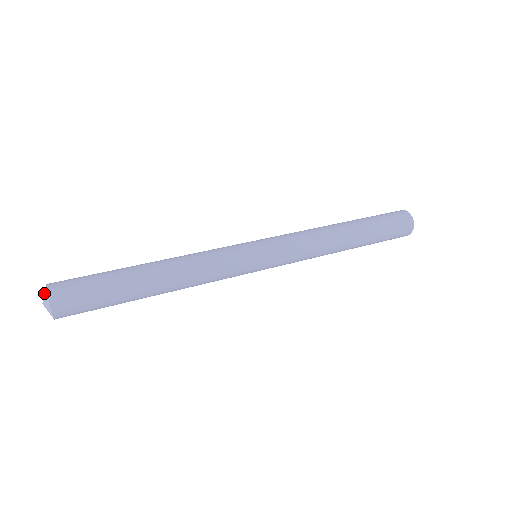
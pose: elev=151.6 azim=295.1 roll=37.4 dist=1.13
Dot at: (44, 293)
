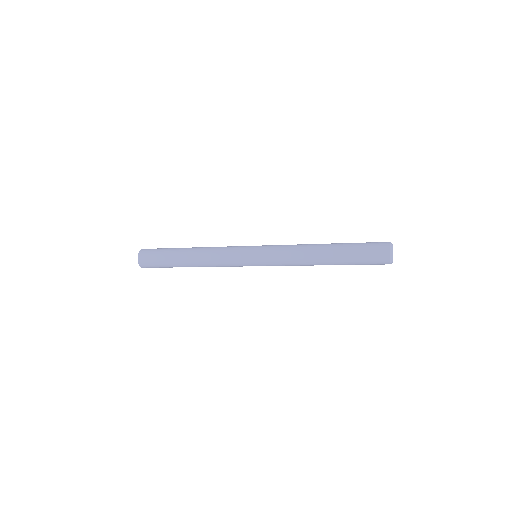
Dot at: occluded
